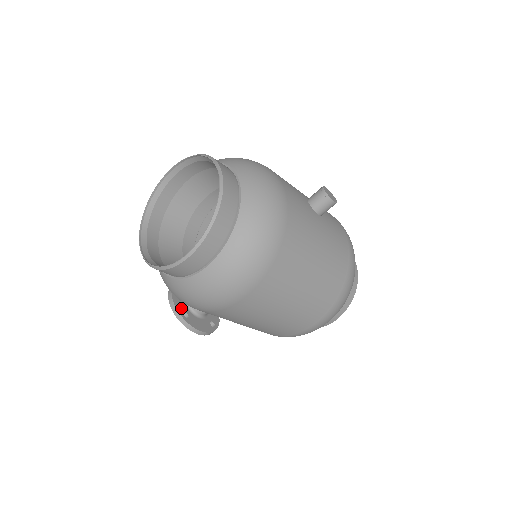
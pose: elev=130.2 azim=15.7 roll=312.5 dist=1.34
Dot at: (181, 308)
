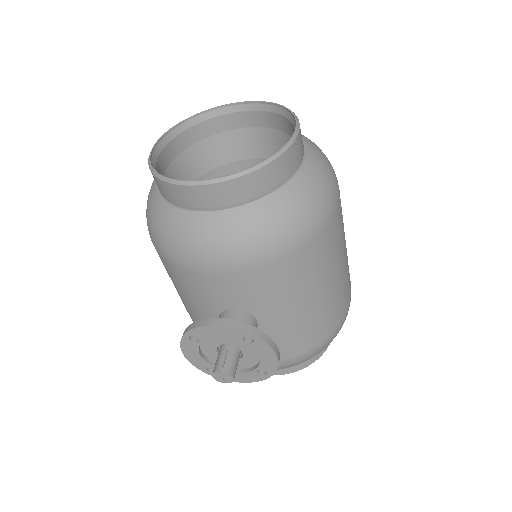
Dot at: occluded
